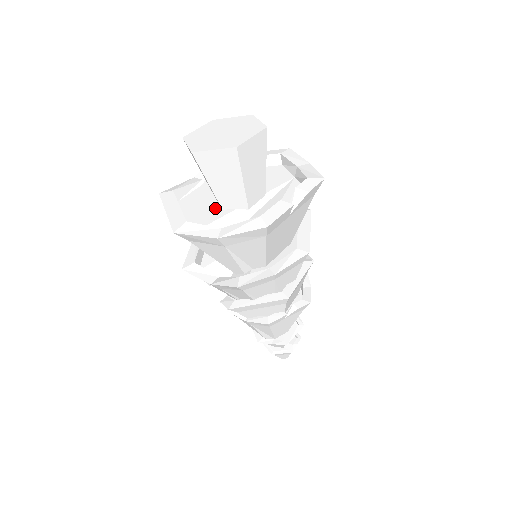
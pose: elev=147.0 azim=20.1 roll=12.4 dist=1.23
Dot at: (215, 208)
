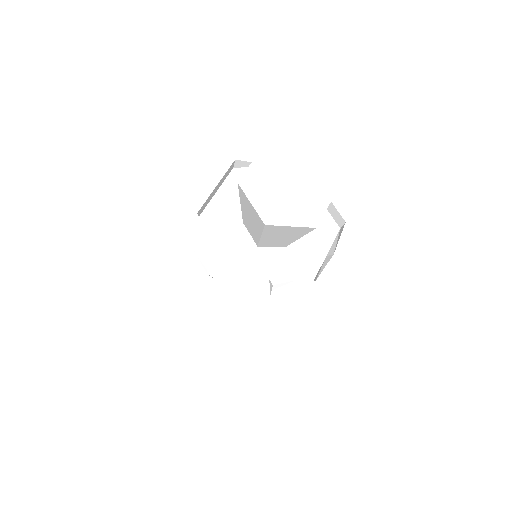
Dot at: occluded
